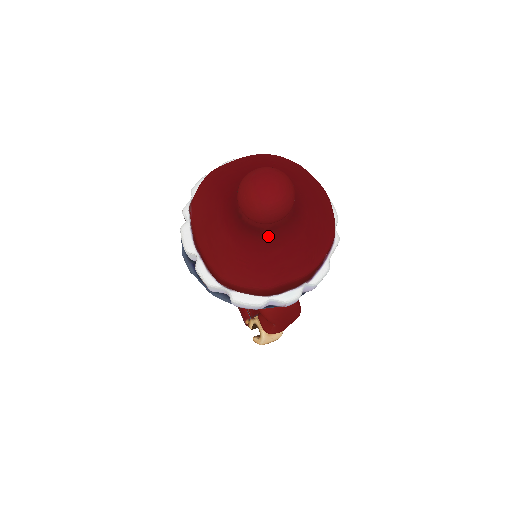
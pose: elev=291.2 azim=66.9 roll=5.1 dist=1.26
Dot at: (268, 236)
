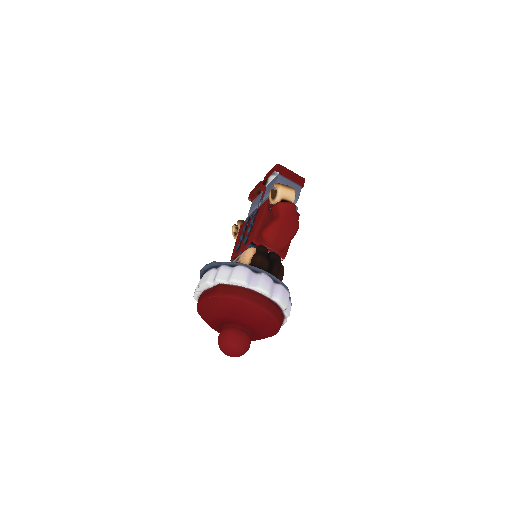
Dot at: occluded
